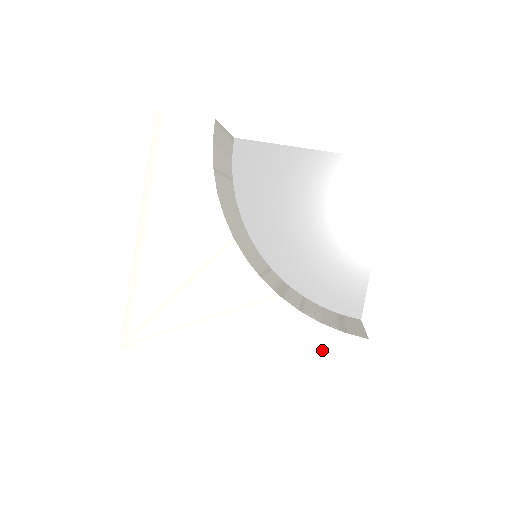
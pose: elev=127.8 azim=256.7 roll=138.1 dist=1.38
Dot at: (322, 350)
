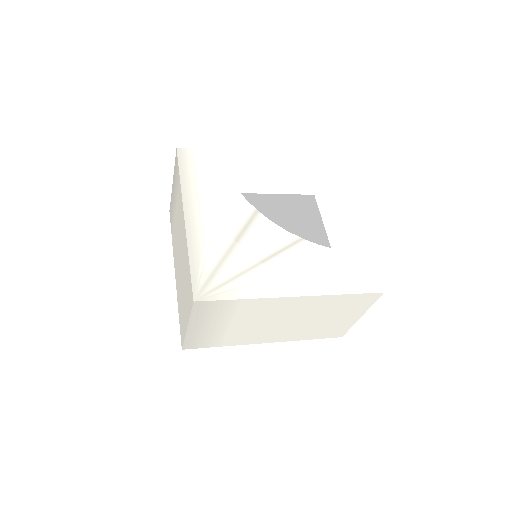
Dot at: (346, 266)
